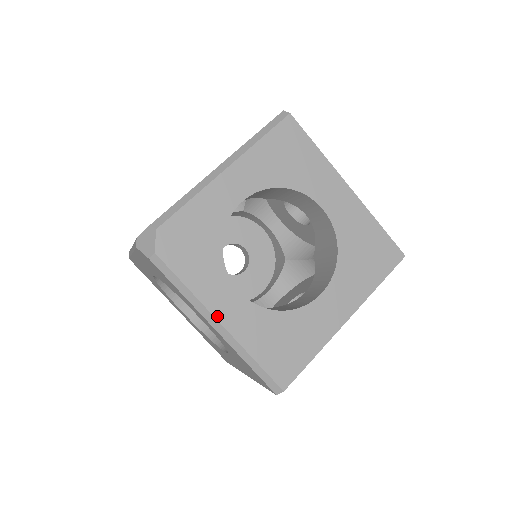
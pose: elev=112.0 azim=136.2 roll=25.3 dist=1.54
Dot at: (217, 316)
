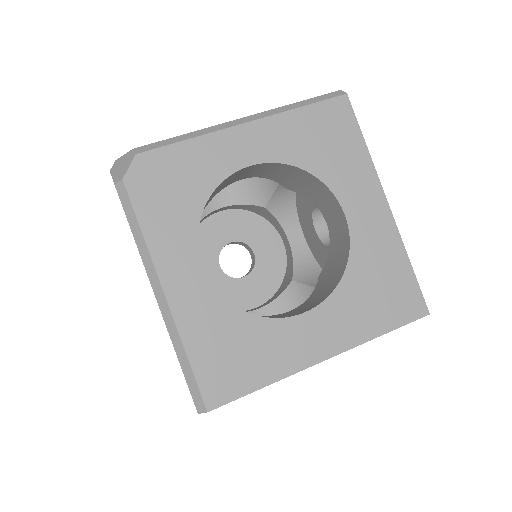
Dot at: (164, 283)
